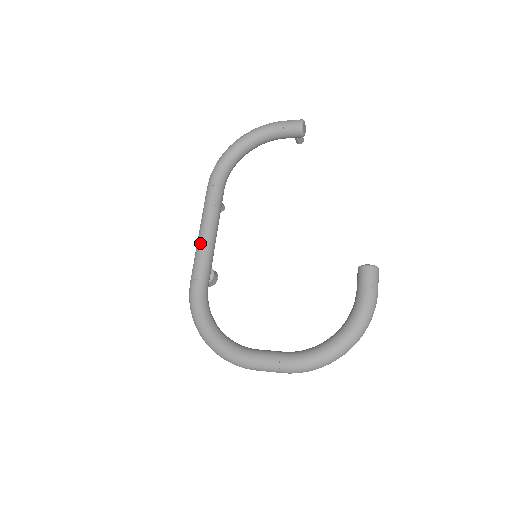
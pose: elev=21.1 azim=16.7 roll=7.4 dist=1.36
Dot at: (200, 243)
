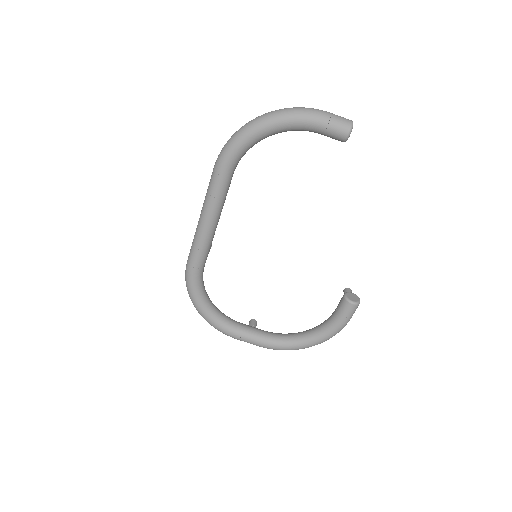
Dot at: (201, 236)
